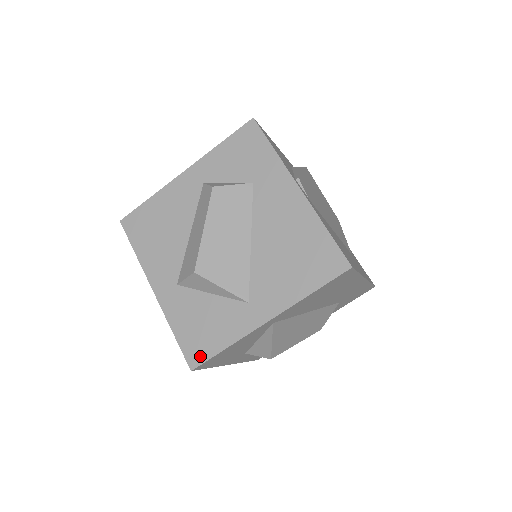
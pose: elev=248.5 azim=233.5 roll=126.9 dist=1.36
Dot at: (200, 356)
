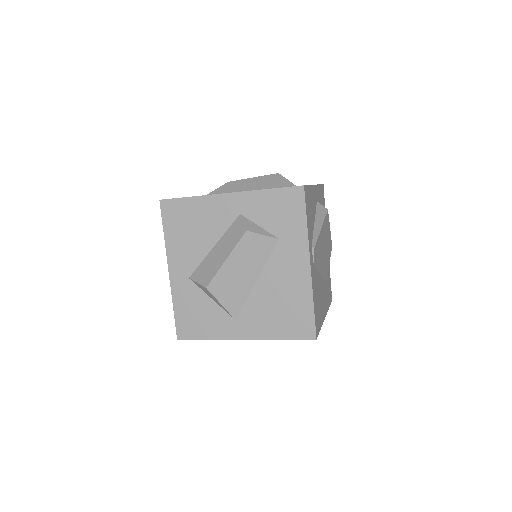
Dot at: (187, 334)
